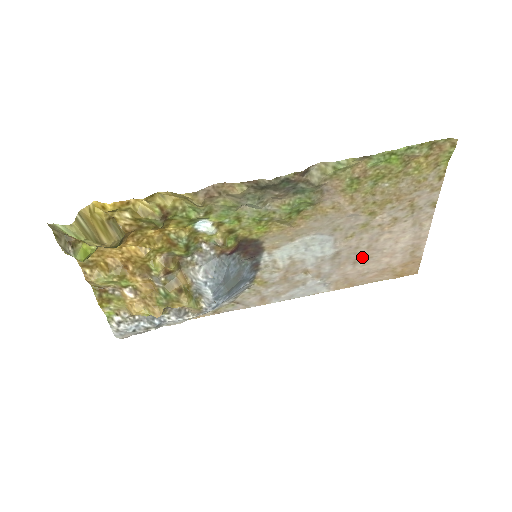
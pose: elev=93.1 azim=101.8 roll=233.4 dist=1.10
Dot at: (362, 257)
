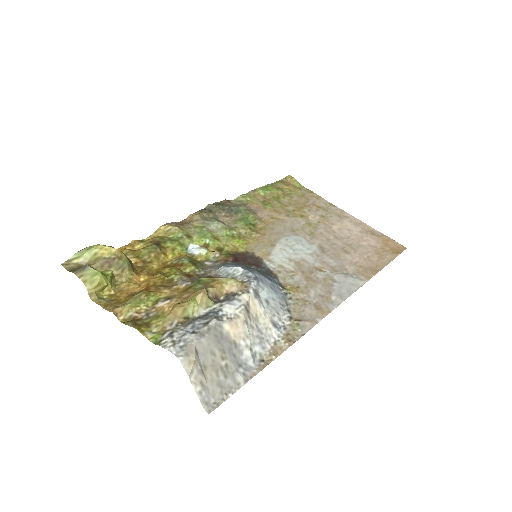
Dot at: (344, 246)
